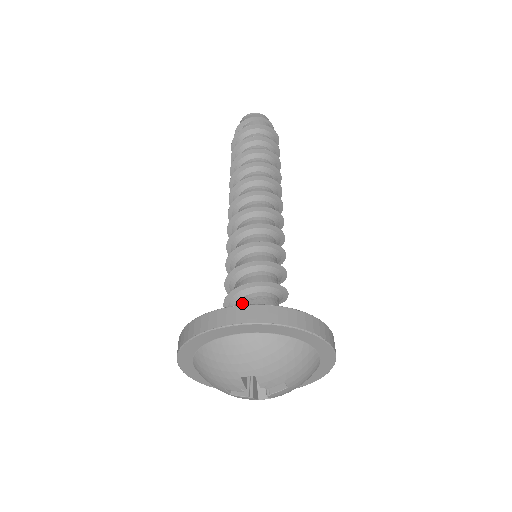
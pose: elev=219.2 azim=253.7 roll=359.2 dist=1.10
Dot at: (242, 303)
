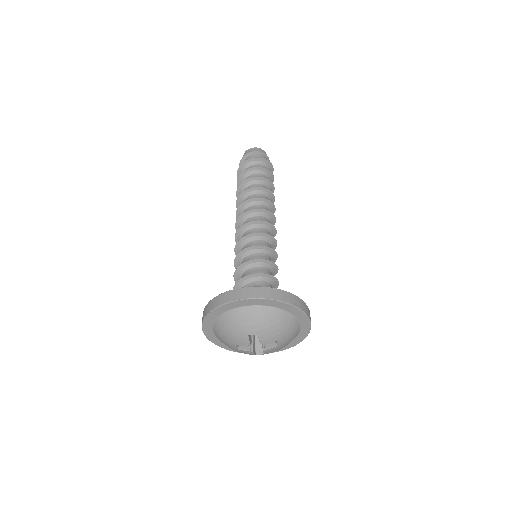
Dot at: occluded
